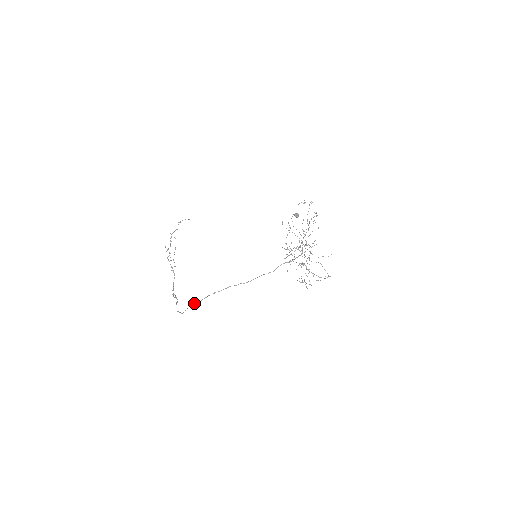
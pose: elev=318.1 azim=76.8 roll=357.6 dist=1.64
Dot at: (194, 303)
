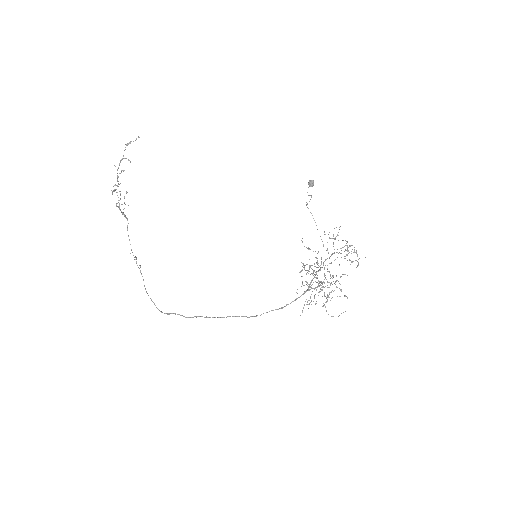
Dot at: (177, 314)
